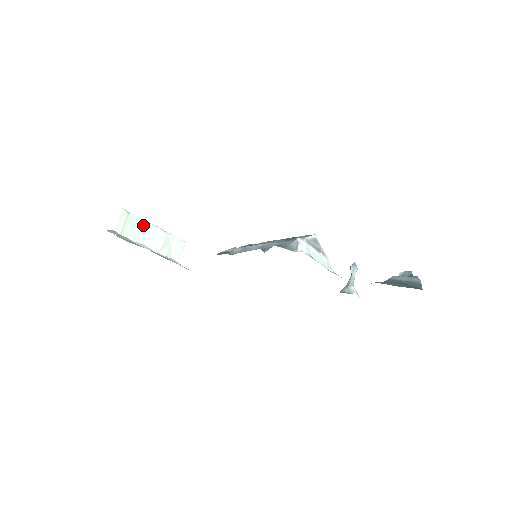
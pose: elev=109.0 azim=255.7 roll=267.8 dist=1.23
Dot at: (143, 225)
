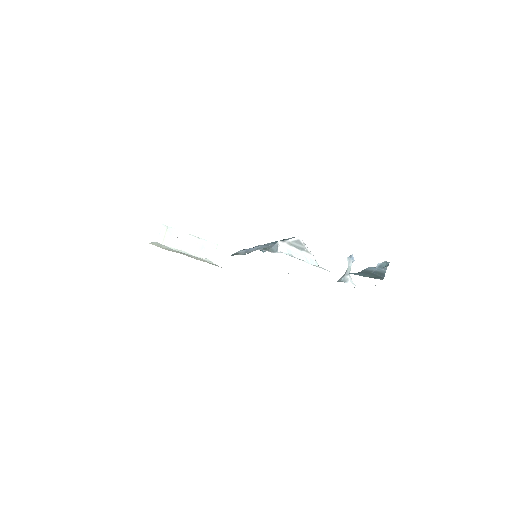
Dot at: (180, 235)
